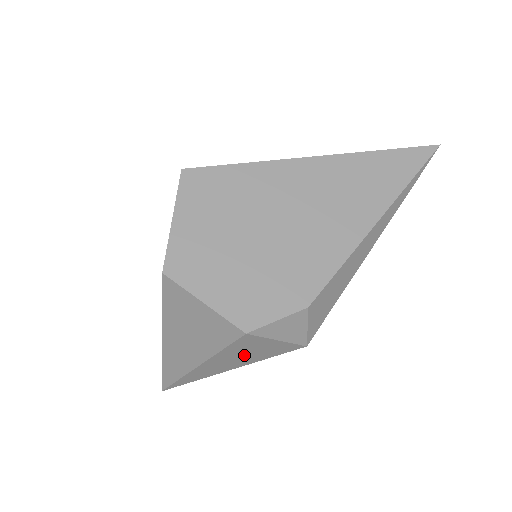
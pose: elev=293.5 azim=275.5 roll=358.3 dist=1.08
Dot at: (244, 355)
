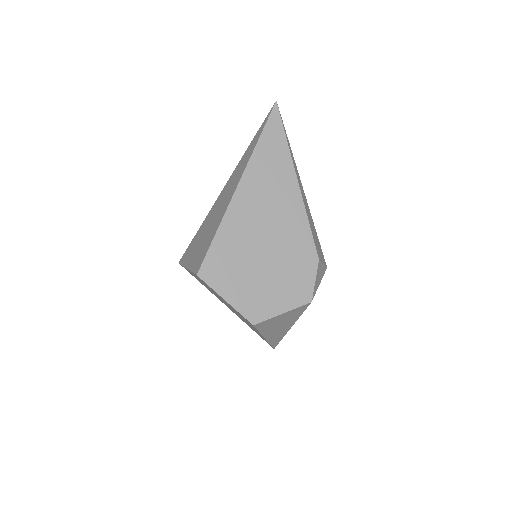
Dot at: occluded
